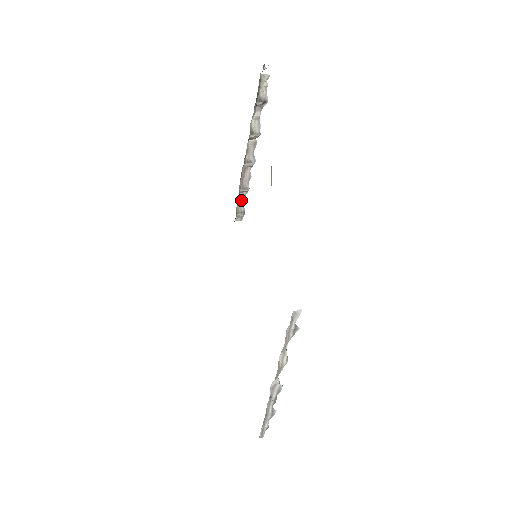
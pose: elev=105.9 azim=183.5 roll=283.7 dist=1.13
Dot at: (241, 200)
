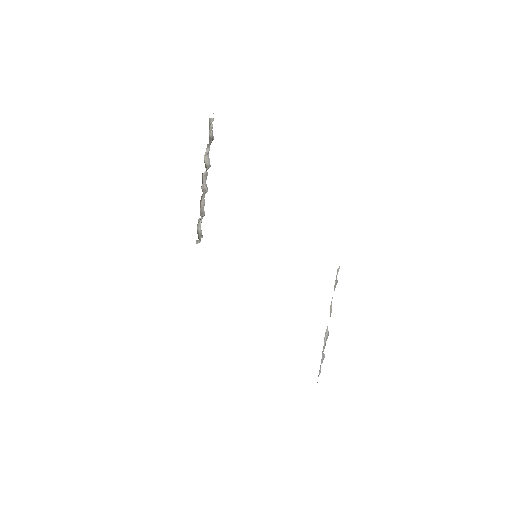
Dot at: (199, 225)
